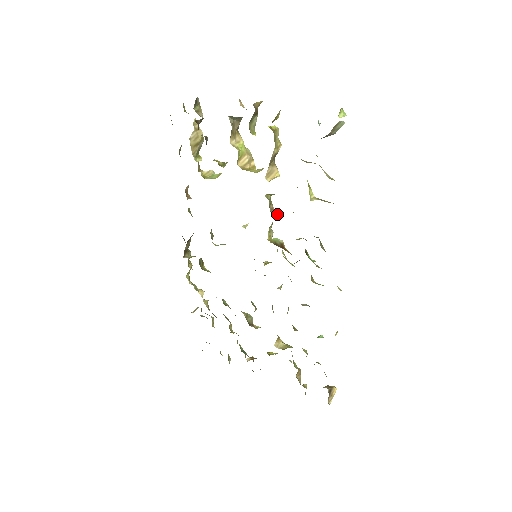
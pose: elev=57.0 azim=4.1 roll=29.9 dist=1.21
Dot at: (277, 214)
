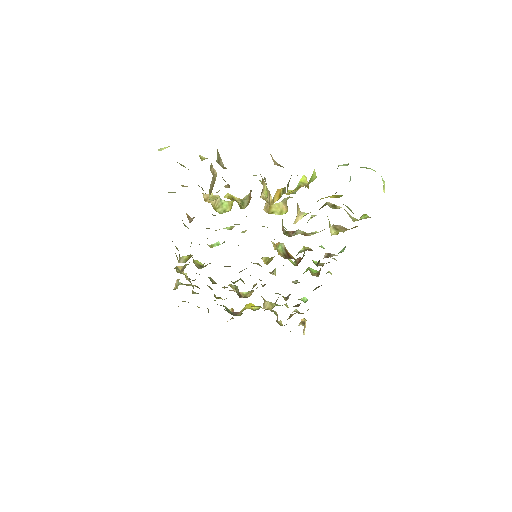
Dot at: (288, 234)
